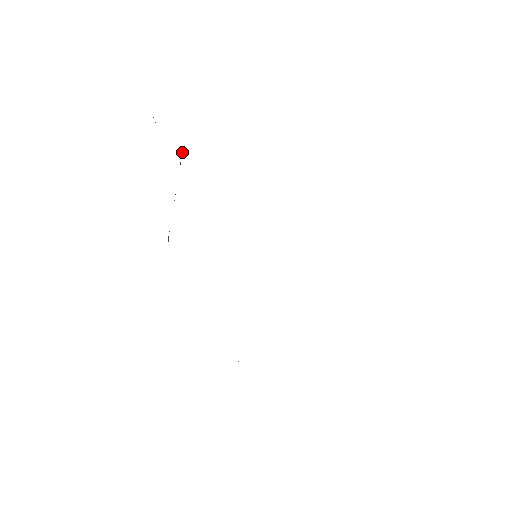
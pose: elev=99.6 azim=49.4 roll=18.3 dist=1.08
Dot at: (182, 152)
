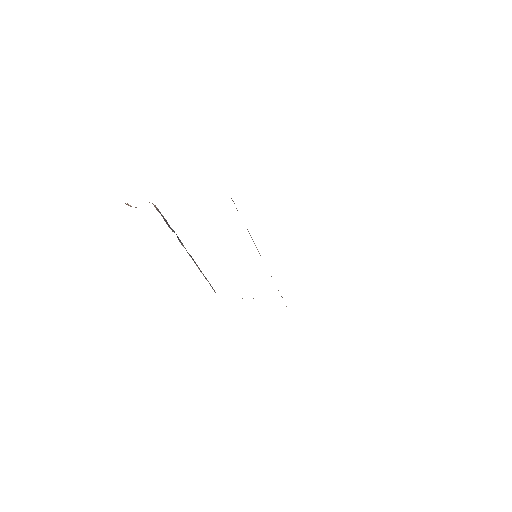
Dot at: (163, 218)
